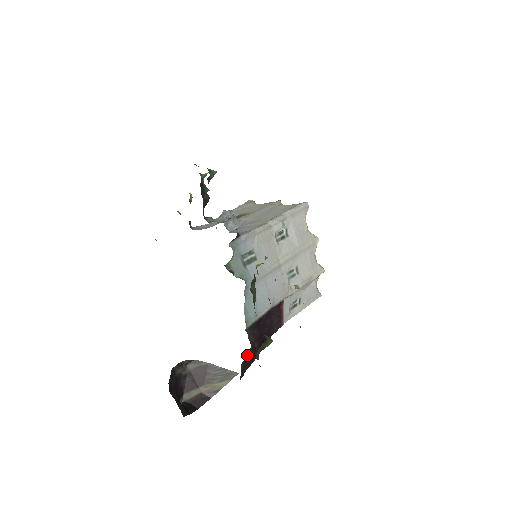
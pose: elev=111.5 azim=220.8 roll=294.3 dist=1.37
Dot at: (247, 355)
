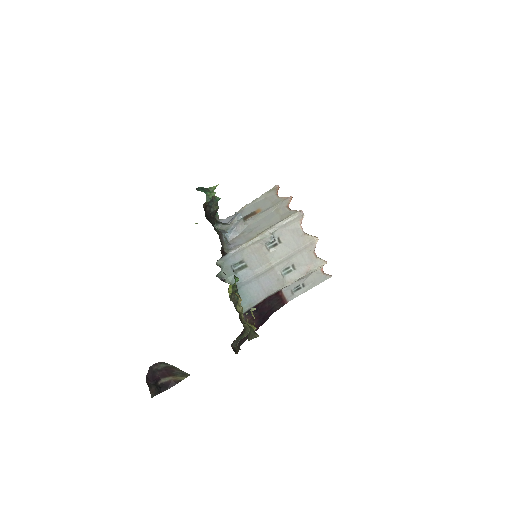
Dot at: occluded
